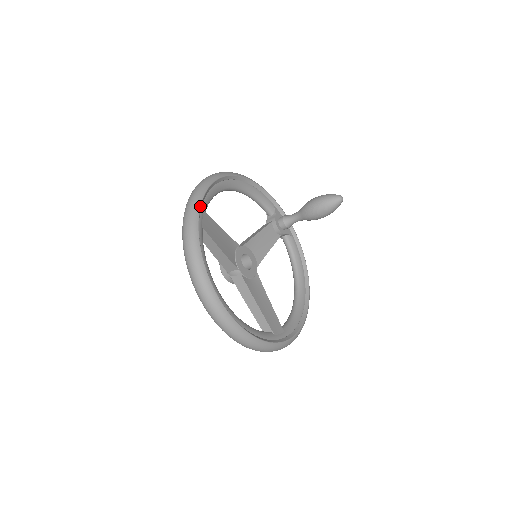
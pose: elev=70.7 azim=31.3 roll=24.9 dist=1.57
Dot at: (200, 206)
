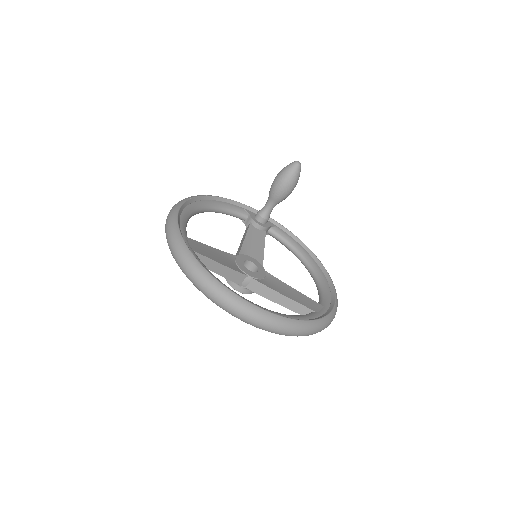
Dot at: (180, 233)
